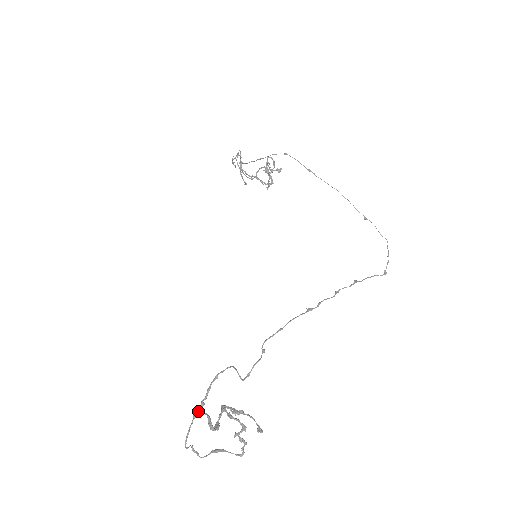
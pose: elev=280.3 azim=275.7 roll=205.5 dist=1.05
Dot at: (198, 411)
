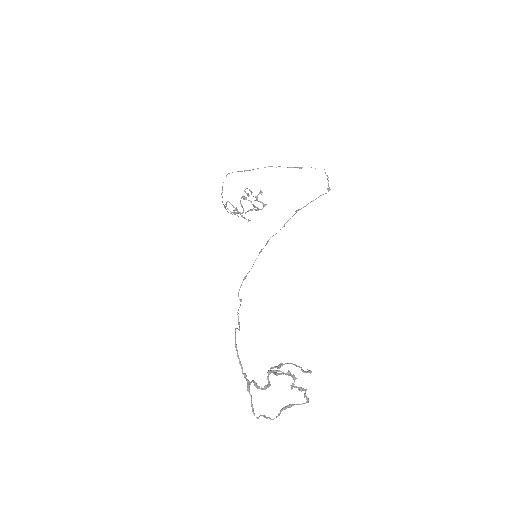
Dot at: (249, 384)
